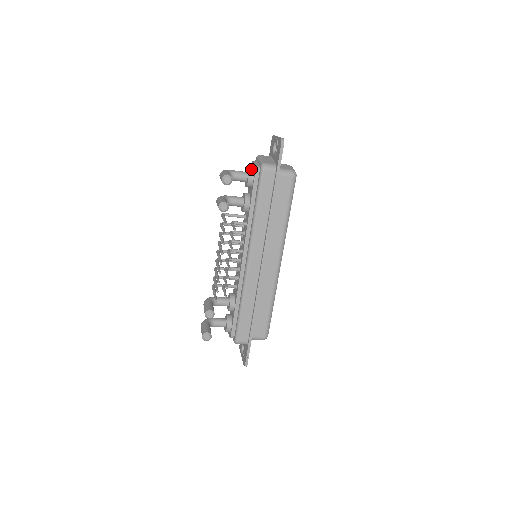
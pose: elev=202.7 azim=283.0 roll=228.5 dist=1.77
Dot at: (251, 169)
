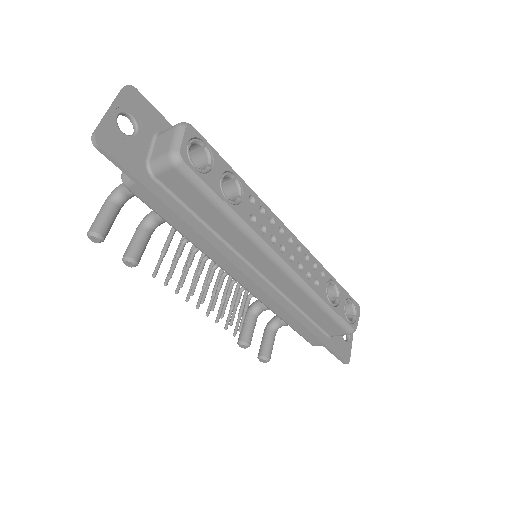
Dot at: occluded
